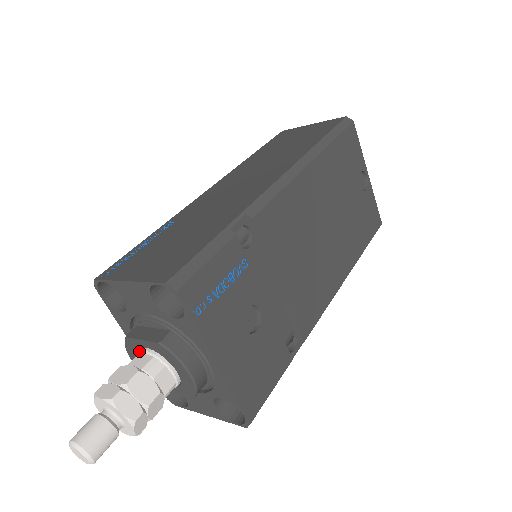
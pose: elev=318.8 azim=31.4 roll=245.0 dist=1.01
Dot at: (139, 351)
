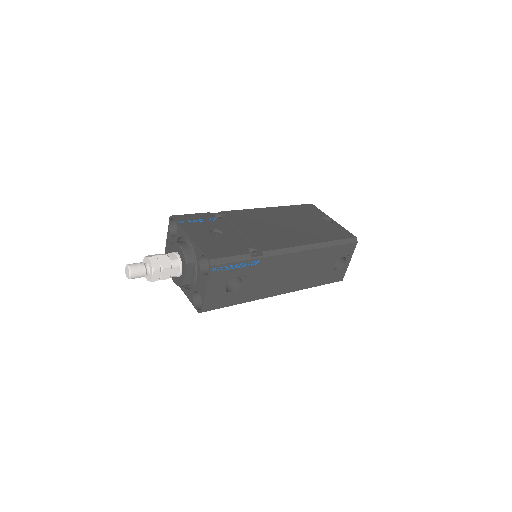
Dot at: occluded
